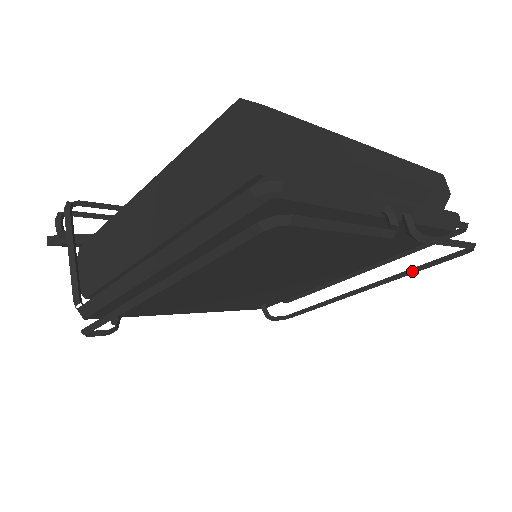
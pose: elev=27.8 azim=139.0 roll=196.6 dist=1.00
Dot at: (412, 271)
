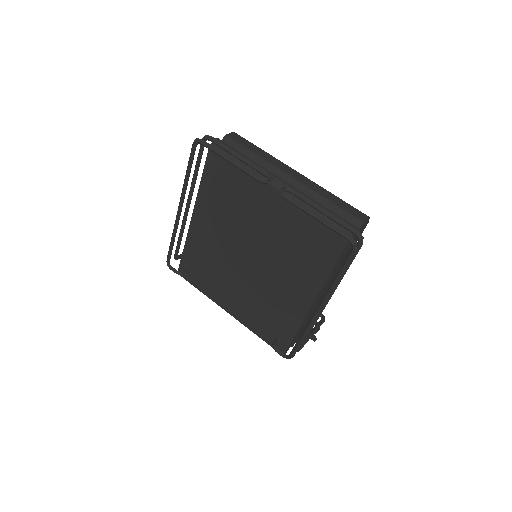
Dot at: (334, 280)
